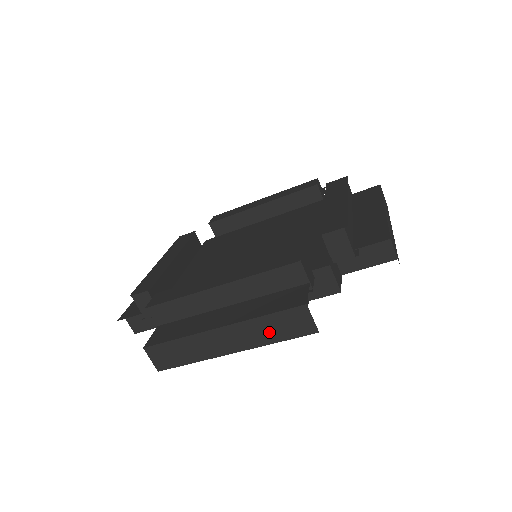
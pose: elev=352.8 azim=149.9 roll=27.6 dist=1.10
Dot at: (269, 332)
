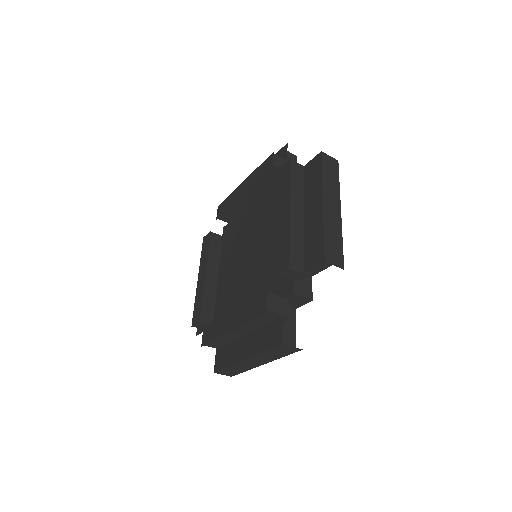
Dot at: (274, 355)
